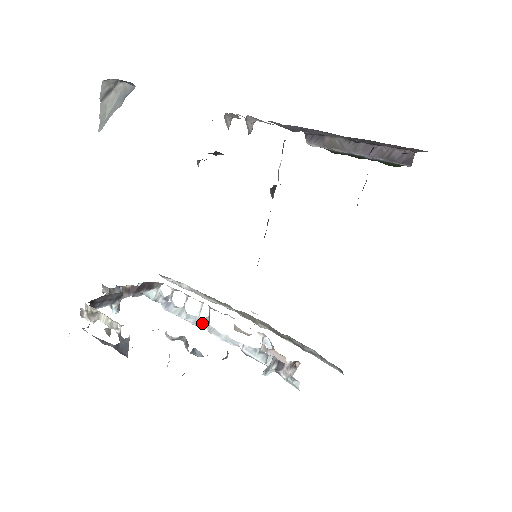
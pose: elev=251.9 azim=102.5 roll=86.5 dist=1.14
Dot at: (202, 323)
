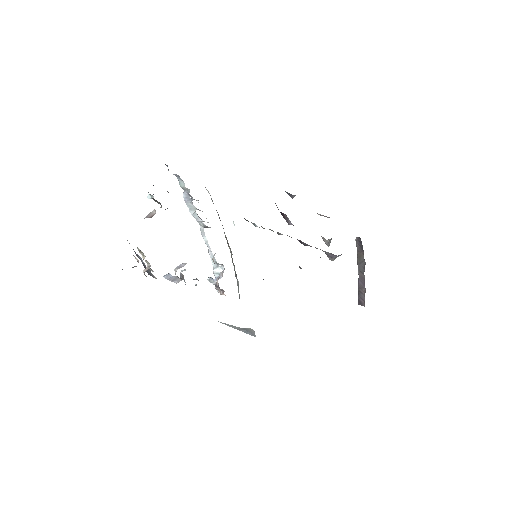
Dot at: (200, 223)
